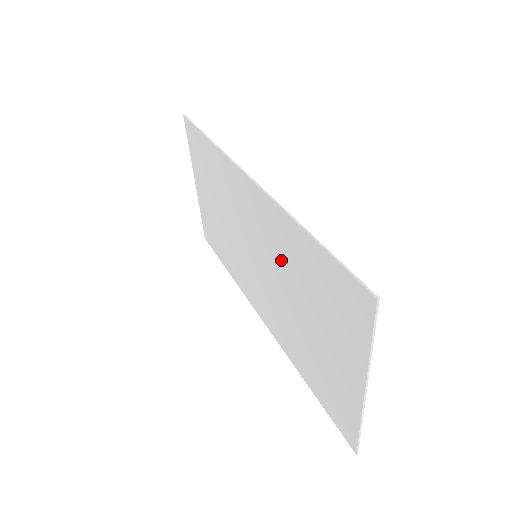
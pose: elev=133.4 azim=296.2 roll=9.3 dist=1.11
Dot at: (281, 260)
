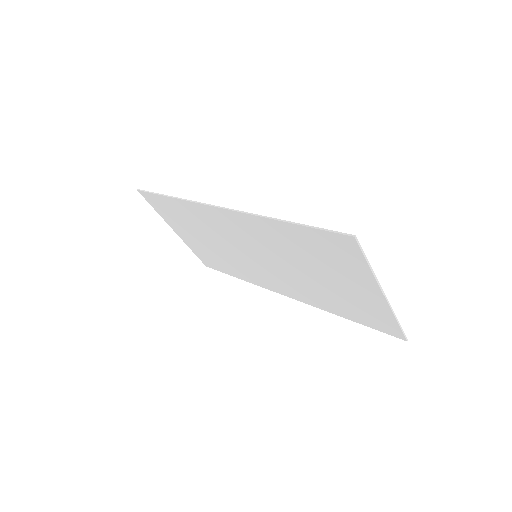
Dot at: (277, 248)
